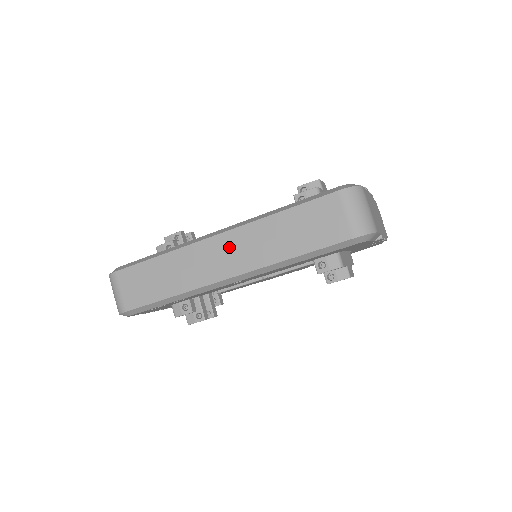
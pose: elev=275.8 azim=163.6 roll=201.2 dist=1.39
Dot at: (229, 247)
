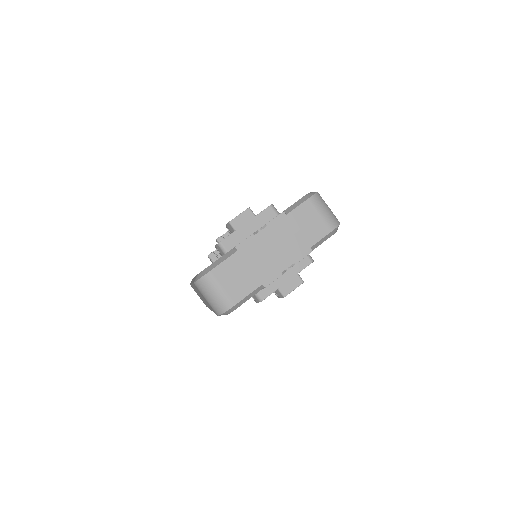
Dot at: (198, 293)
